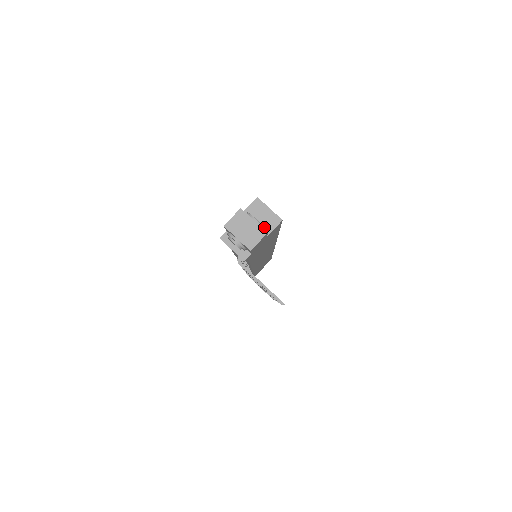
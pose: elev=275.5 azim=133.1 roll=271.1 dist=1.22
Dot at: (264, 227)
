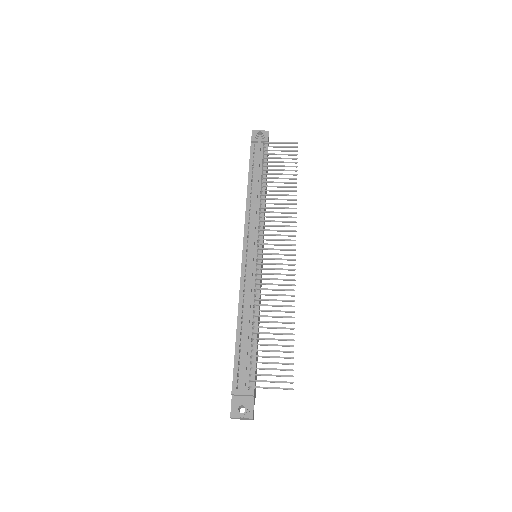
Dot at: occluded
